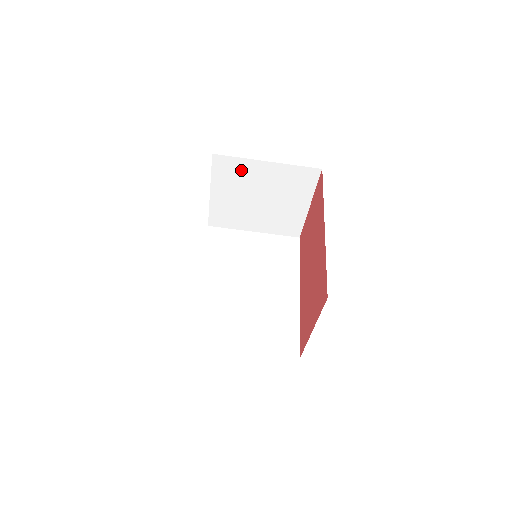
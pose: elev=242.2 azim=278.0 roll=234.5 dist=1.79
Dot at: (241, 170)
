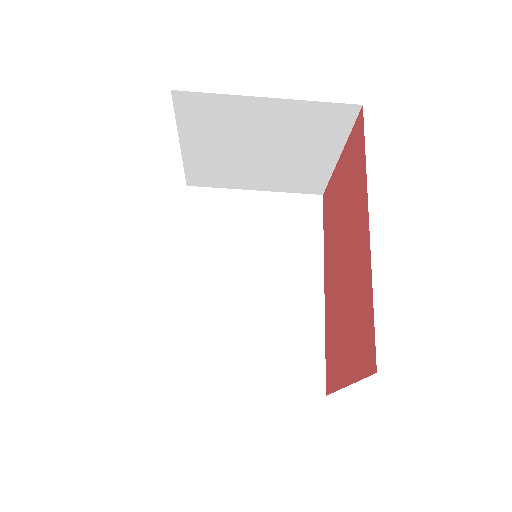
Dot at: (224, 112)
